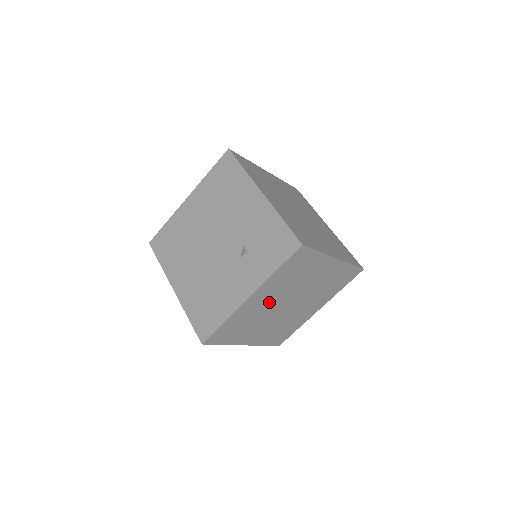
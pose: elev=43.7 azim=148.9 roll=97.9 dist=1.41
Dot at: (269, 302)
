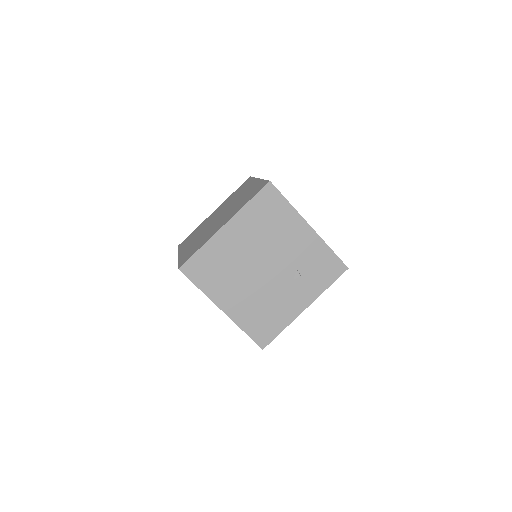
Dot at: occluded
